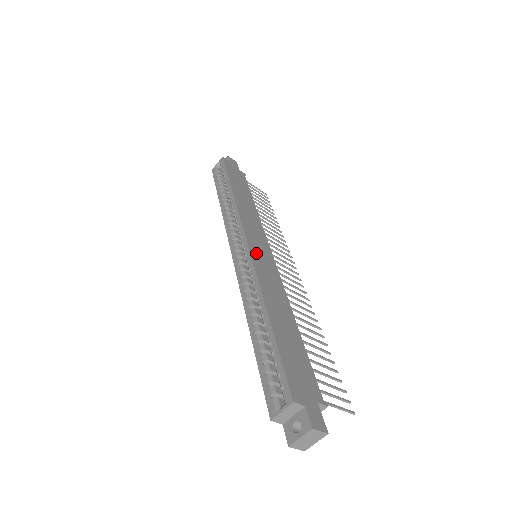
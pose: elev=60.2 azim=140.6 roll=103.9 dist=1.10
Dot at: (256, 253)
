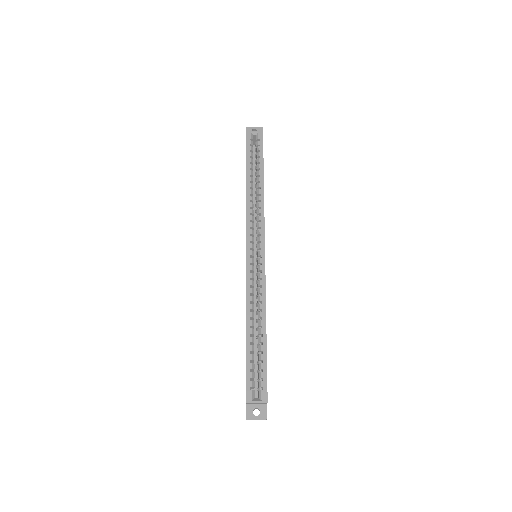
Dot at: occluded
